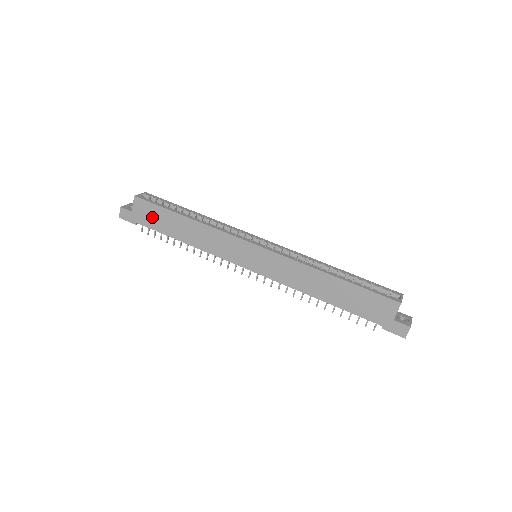
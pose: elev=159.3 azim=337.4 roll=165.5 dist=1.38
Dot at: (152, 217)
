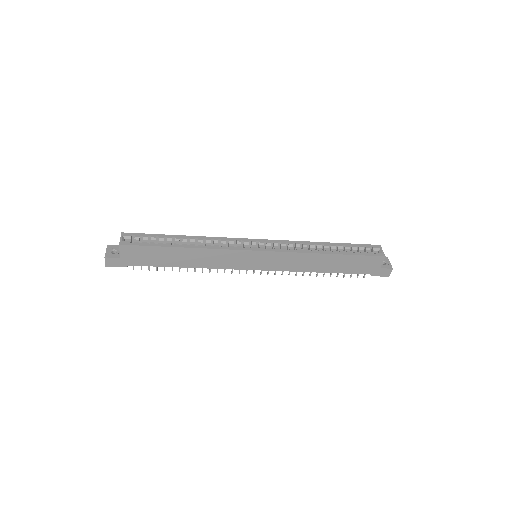
Dot at: (145, 257)
